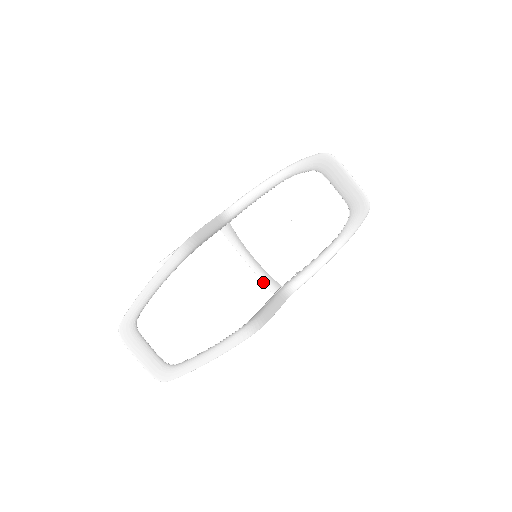
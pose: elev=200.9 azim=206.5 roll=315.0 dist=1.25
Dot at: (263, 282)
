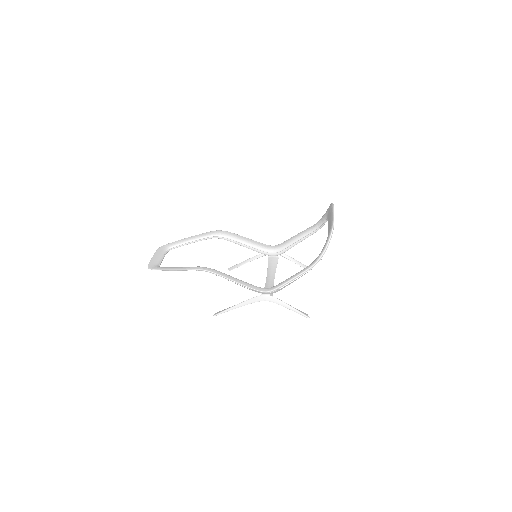
Dot at: occluded
